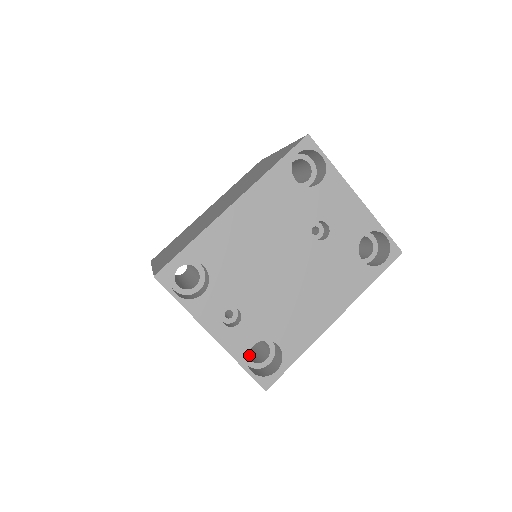
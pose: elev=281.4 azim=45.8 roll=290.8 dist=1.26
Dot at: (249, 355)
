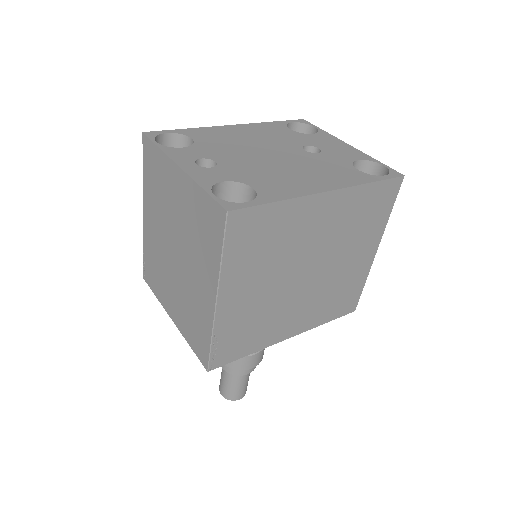
Dot at: occluded
